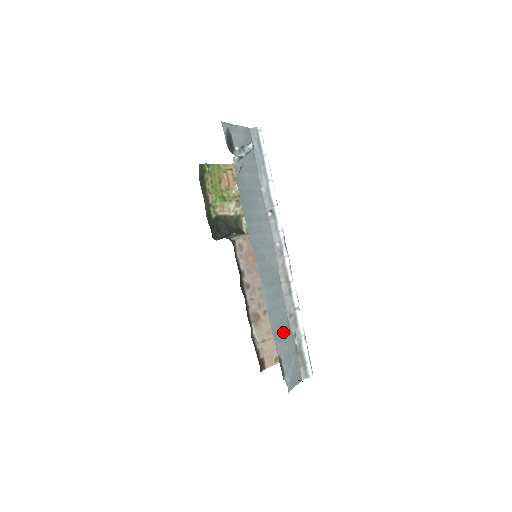
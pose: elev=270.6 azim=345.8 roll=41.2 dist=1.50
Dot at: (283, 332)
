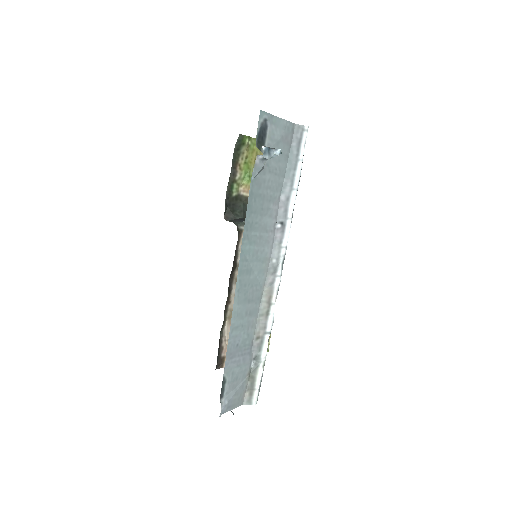
Dot at: (241, 353)
